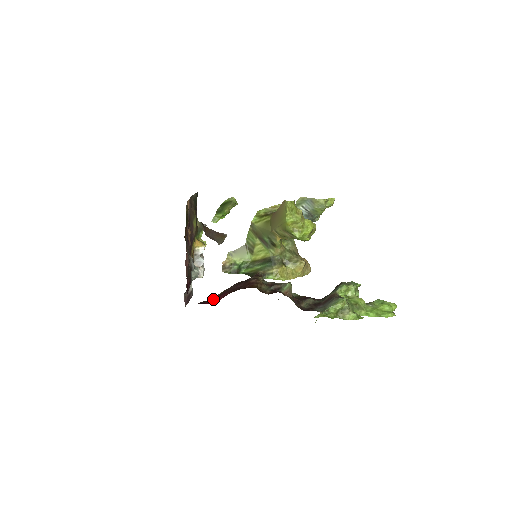
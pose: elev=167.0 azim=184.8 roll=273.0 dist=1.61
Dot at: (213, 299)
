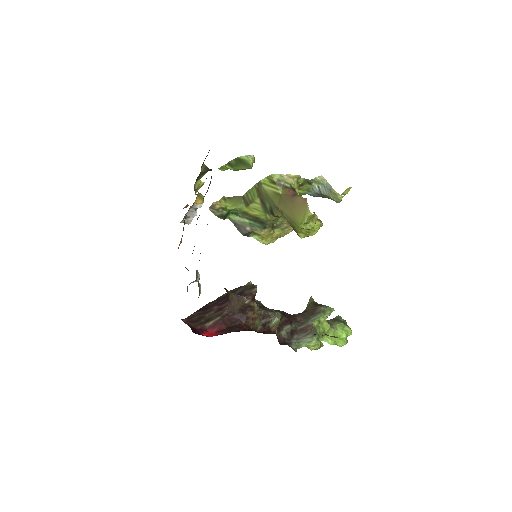
Dot at: (208, 325)
